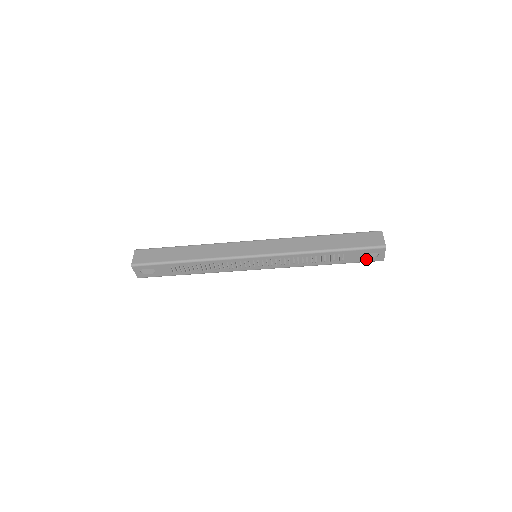
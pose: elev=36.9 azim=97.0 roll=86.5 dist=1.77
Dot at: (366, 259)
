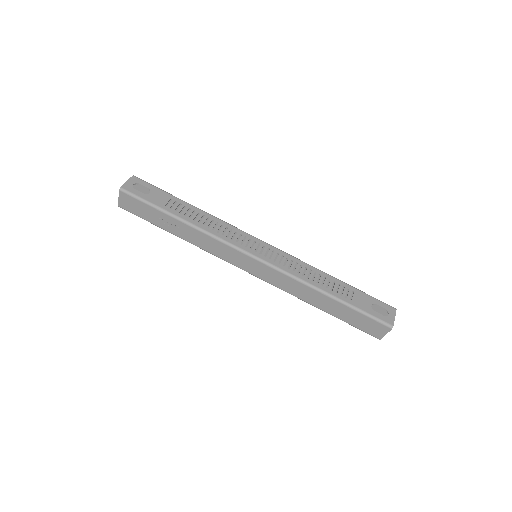
Dot at: (375, 313)
